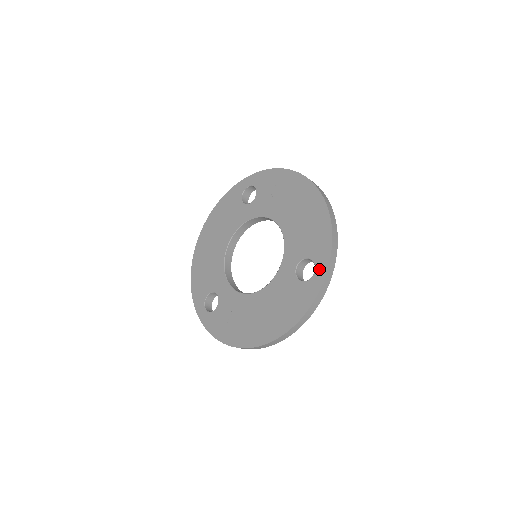
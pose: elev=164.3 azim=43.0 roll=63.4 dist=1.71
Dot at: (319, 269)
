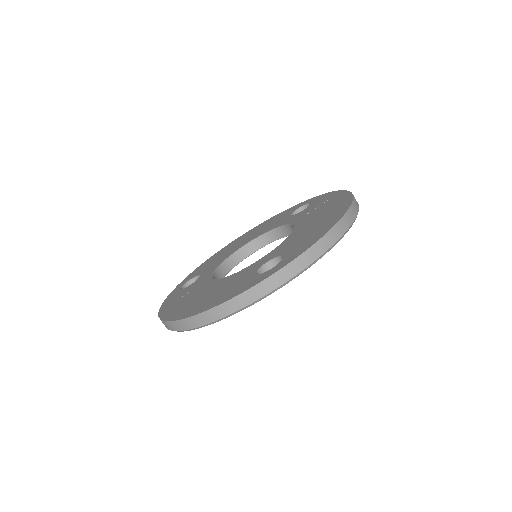
Dot at: (279, 265)
